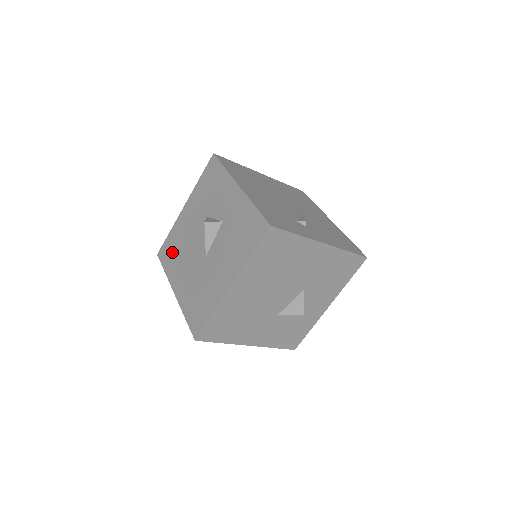
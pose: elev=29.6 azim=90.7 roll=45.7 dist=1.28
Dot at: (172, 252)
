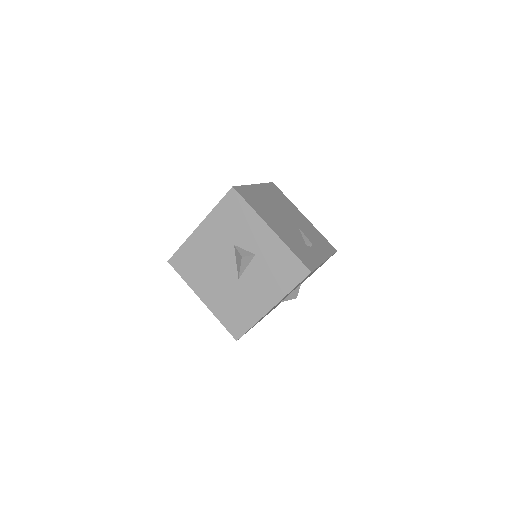
Dot at: (191, 265)
